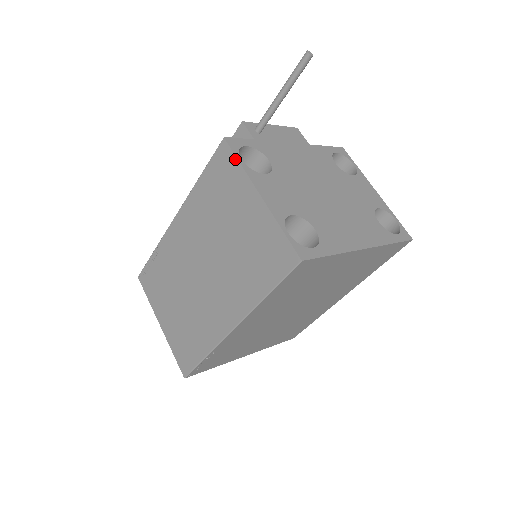
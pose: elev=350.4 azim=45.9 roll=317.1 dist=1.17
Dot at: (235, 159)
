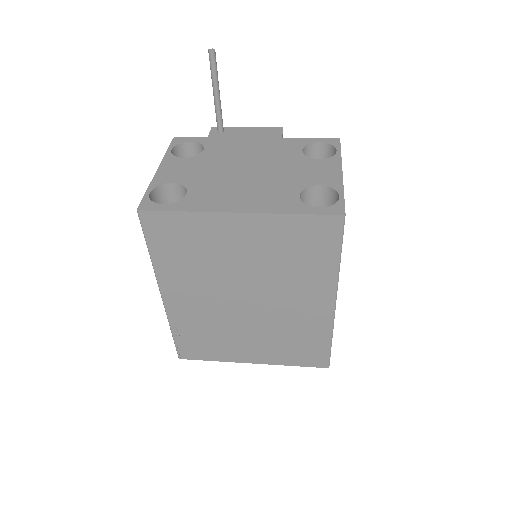
Dot at: (168, 150)
